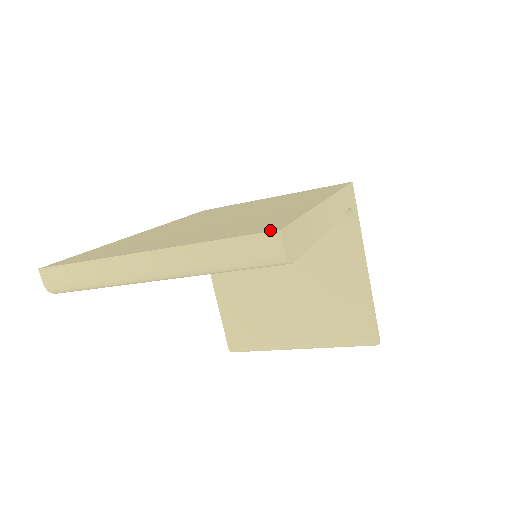
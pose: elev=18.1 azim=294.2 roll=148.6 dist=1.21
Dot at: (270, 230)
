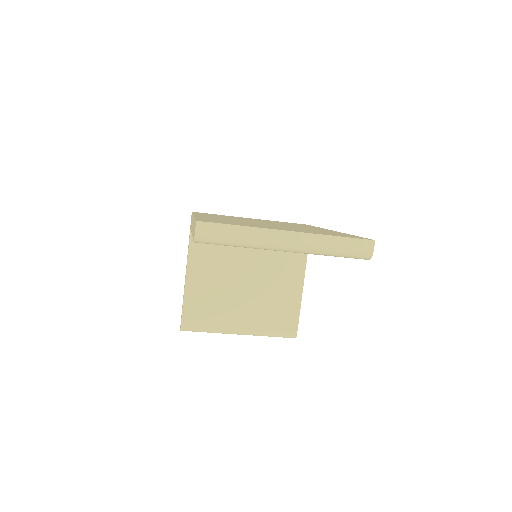
Dot at: (368, 239)
